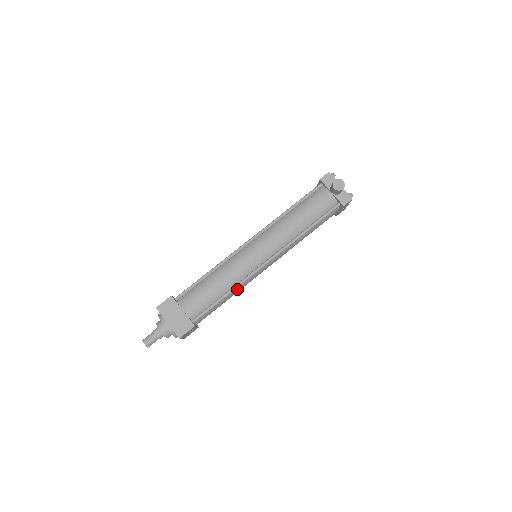
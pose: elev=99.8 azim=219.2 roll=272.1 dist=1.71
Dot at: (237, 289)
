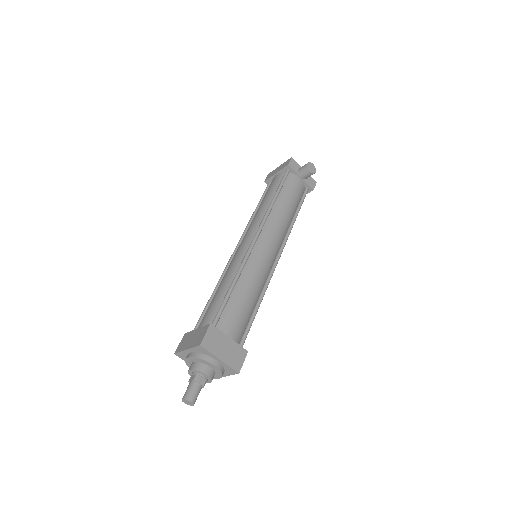
Dot at: occluded
